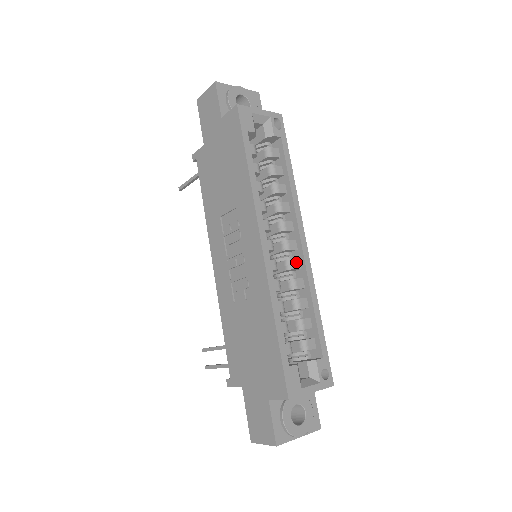
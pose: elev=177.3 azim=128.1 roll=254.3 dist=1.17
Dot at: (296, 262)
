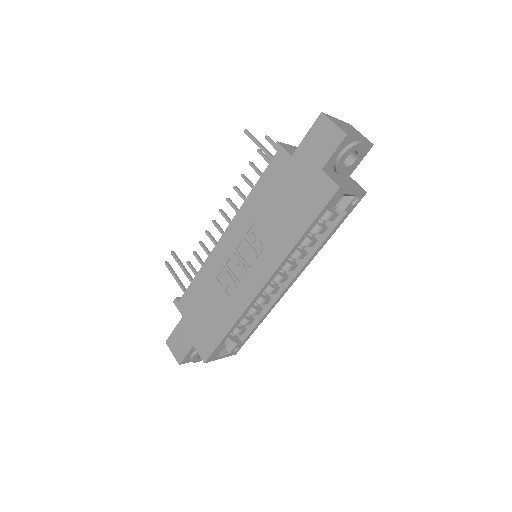
Dot at: (276, 290)
